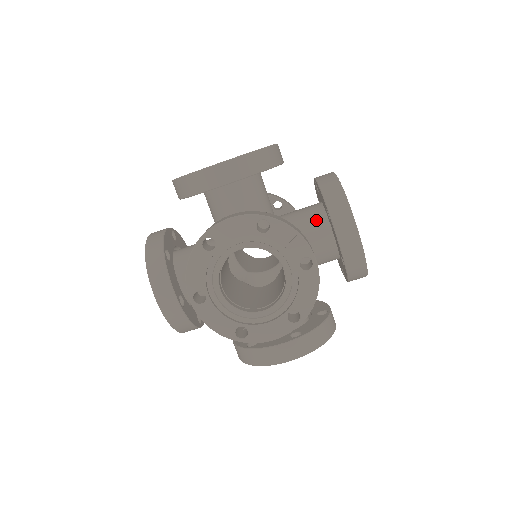
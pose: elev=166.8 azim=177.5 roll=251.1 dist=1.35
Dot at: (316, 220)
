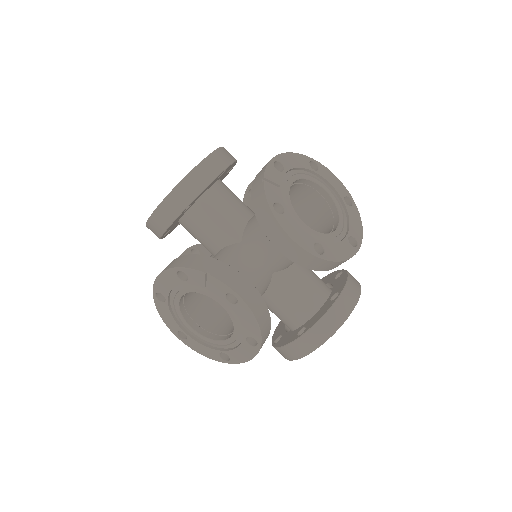
Dot at: occluded
